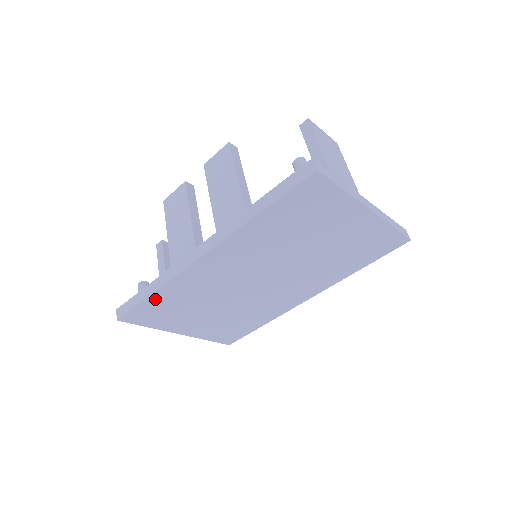
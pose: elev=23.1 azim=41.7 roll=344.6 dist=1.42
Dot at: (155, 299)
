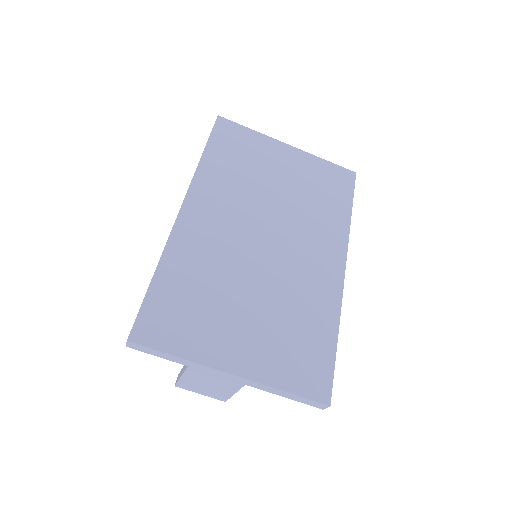
Dot at: (162, 284)
